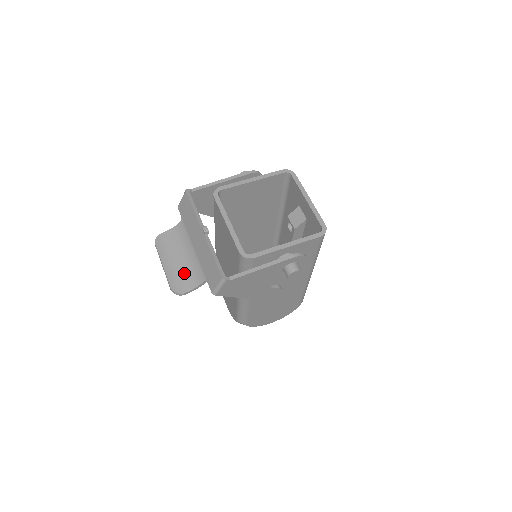
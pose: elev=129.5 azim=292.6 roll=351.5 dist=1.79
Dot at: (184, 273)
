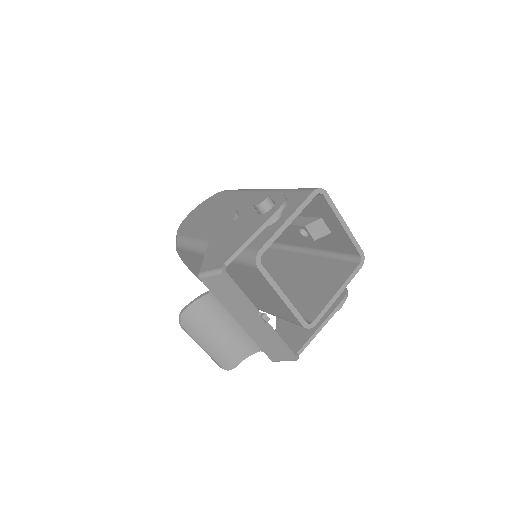
Dot at: (230, 347)
